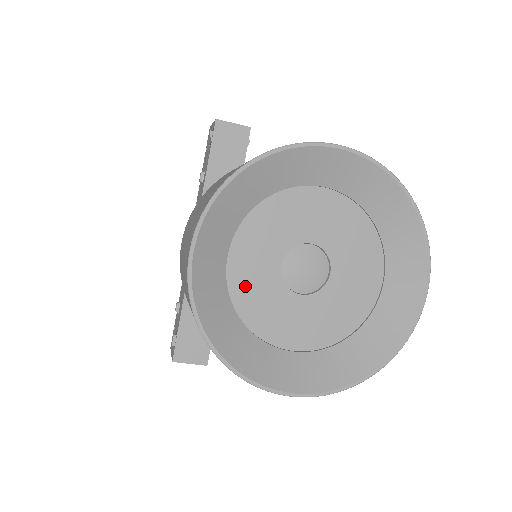
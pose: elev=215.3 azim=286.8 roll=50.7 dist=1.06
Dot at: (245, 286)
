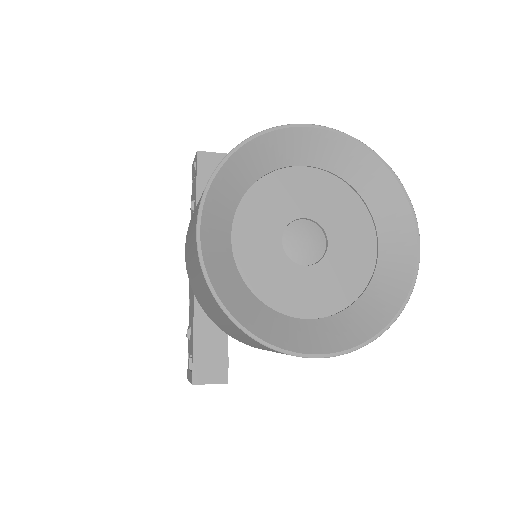
Dot at: (252, 264)
